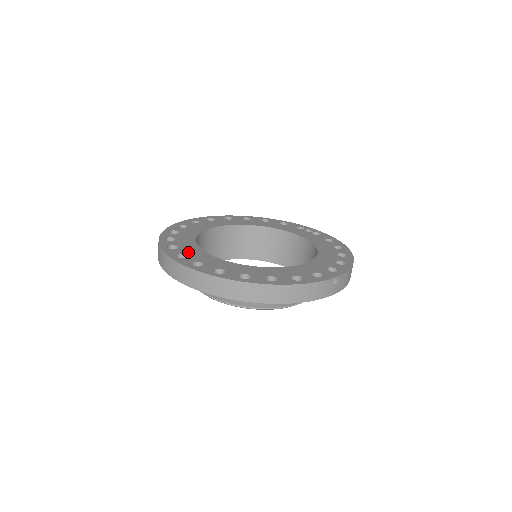
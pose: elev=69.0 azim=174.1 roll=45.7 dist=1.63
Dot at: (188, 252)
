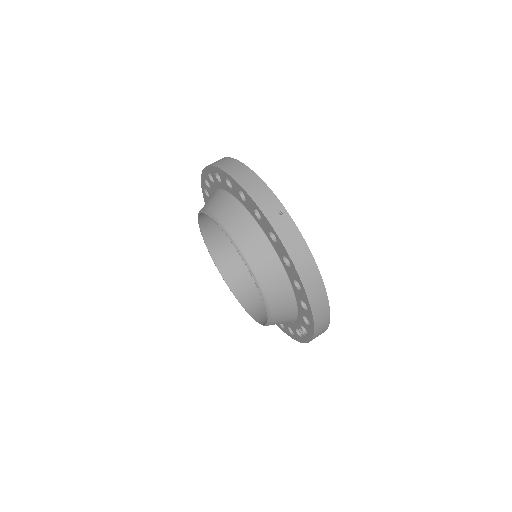
Dot at: occluded
